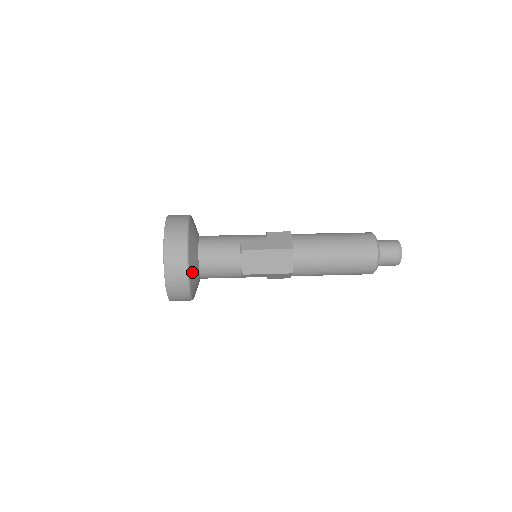
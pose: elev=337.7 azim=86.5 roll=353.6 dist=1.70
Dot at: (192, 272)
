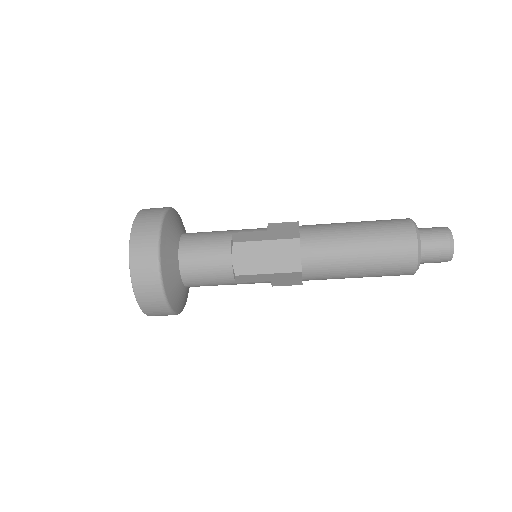
Dot at: (167, 270)
